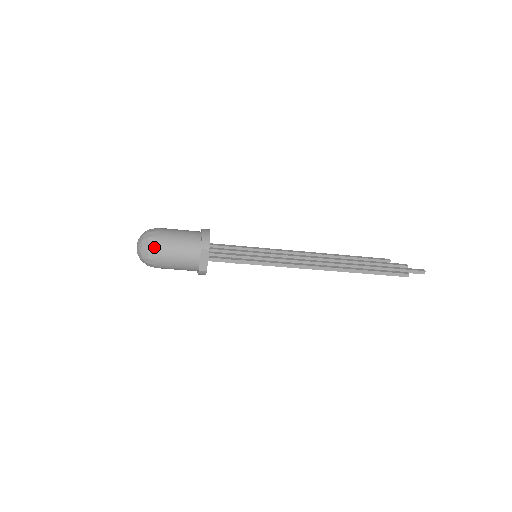
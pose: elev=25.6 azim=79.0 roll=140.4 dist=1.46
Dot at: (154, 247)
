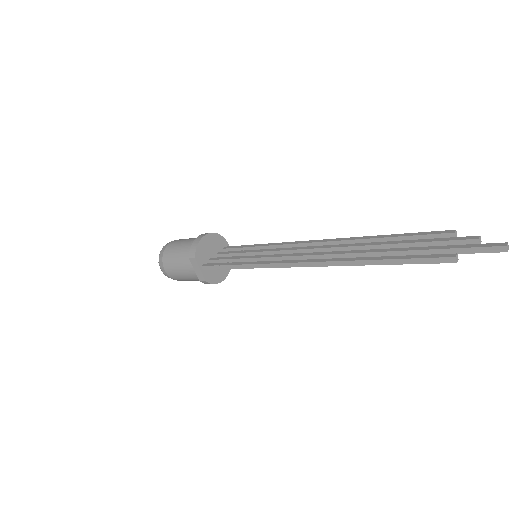
Dot at: (161, 262)
